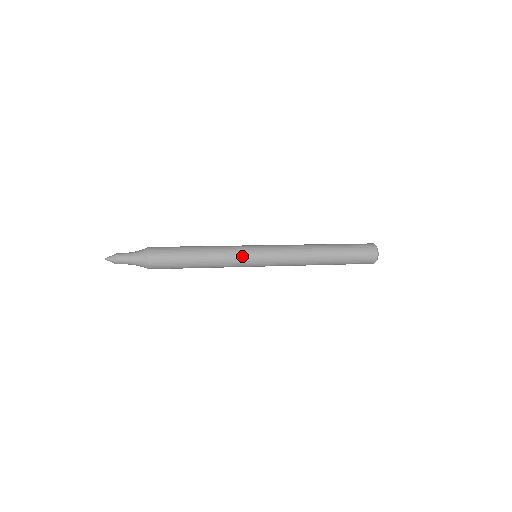
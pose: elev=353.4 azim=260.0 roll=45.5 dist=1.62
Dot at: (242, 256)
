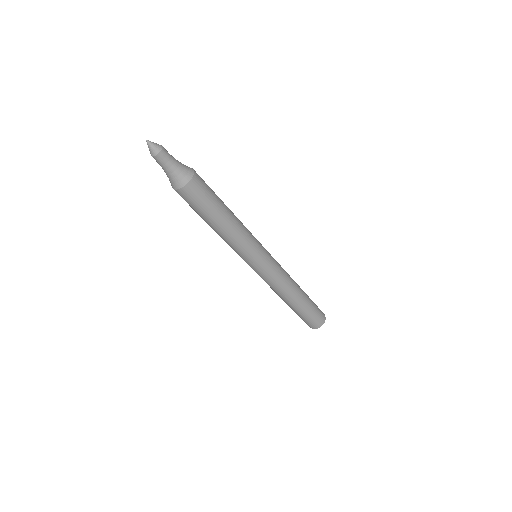
Dot at: (256, 245)
